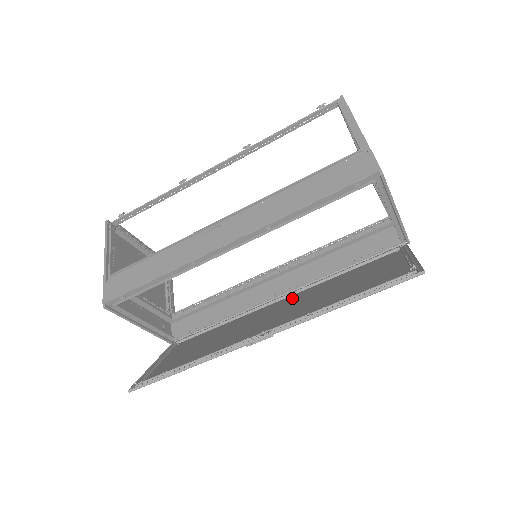
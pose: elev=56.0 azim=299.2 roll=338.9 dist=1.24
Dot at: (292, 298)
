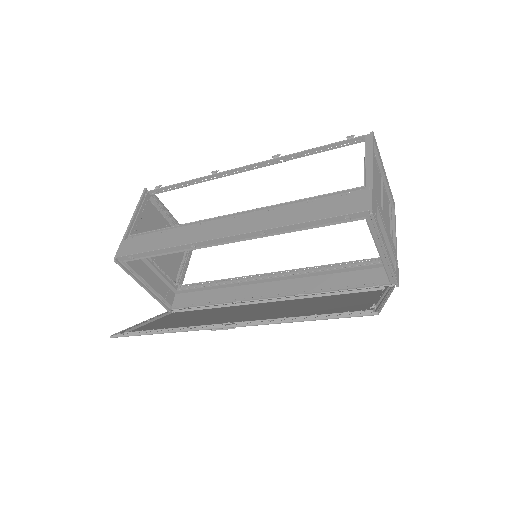
Dot at: (276, 303)
